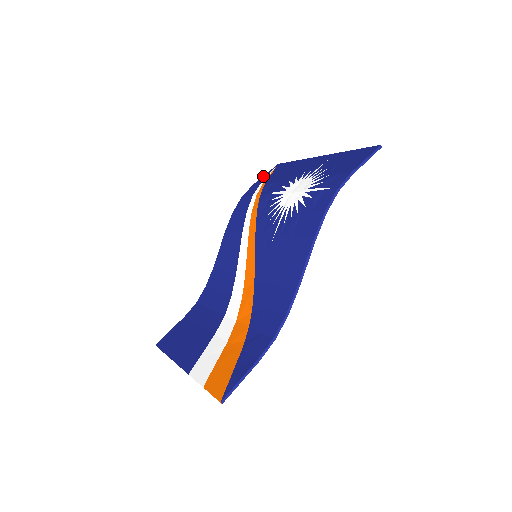
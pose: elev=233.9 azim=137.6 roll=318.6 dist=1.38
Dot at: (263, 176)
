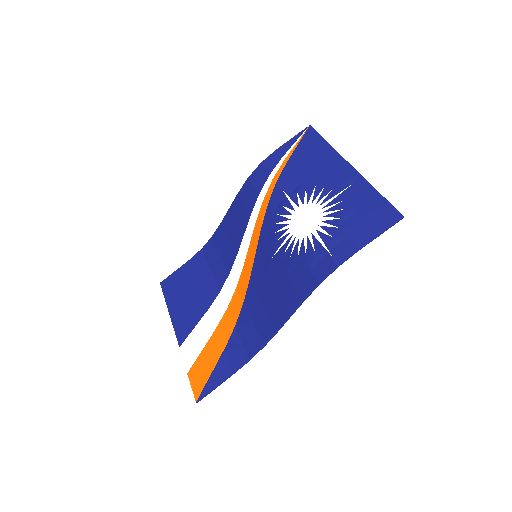
Dot at: (289, 141)
